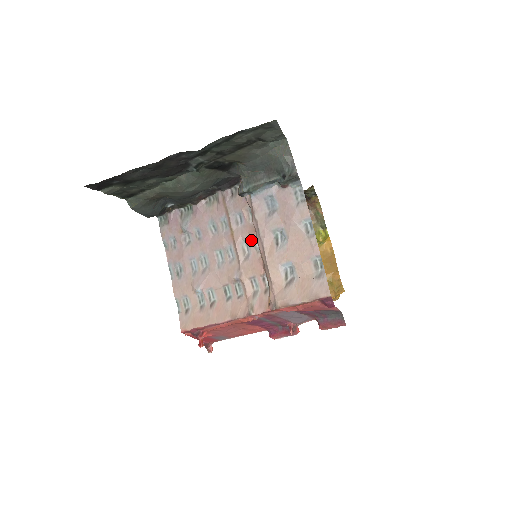
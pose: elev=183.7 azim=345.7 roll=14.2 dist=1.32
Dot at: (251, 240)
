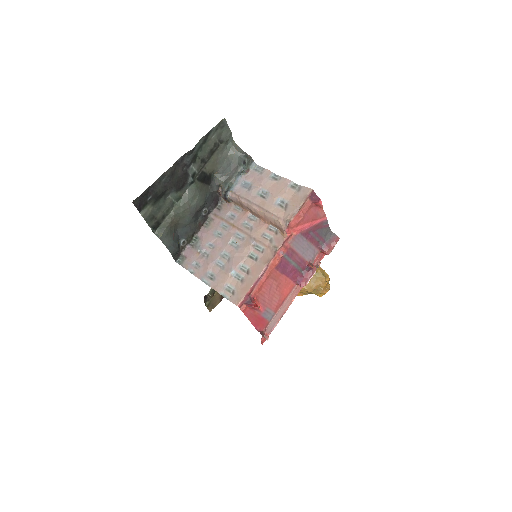
Dot at: (247, 219)
